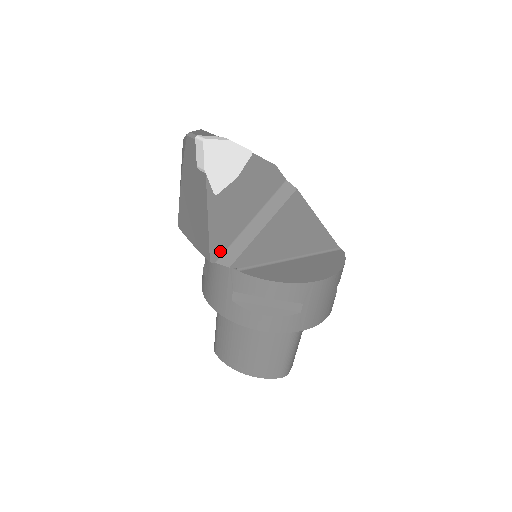
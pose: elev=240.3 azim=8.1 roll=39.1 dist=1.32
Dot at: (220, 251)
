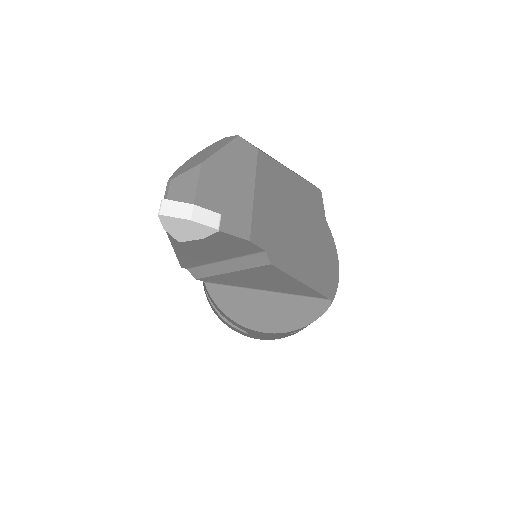
Dot at: (191, 265)
